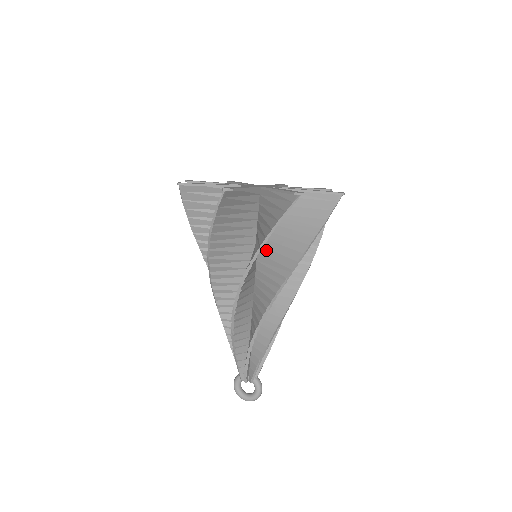
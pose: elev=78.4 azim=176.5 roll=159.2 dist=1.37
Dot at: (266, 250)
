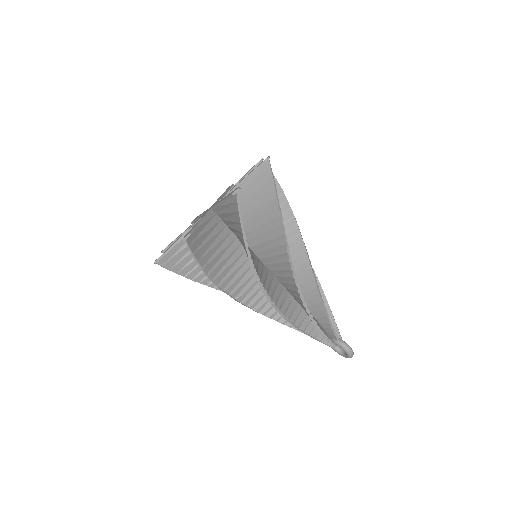
Dot at: occluded
